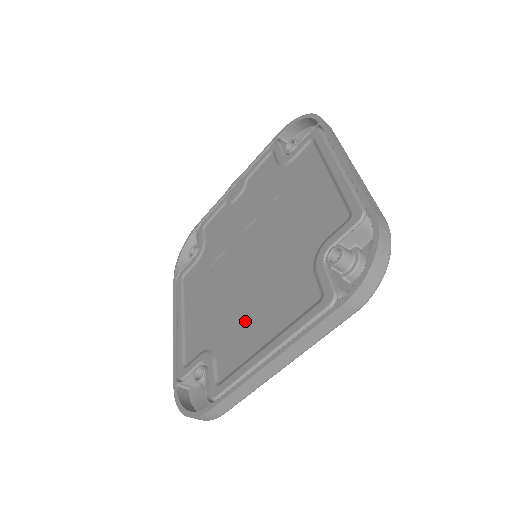
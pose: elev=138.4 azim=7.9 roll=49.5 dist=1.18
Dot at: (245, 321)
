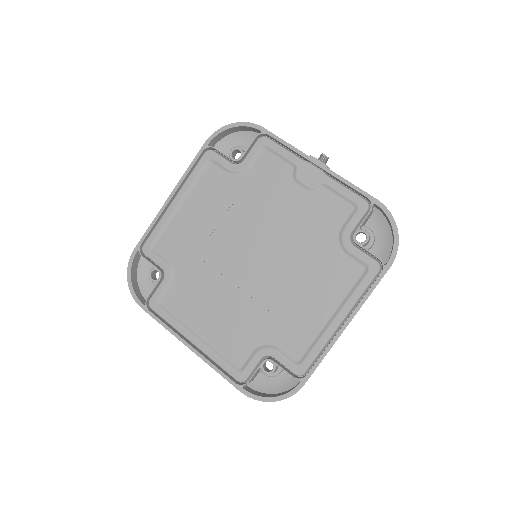
Dot at: (204, 299)
